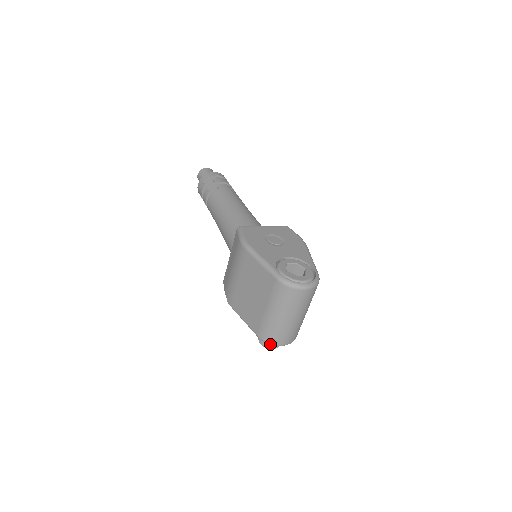
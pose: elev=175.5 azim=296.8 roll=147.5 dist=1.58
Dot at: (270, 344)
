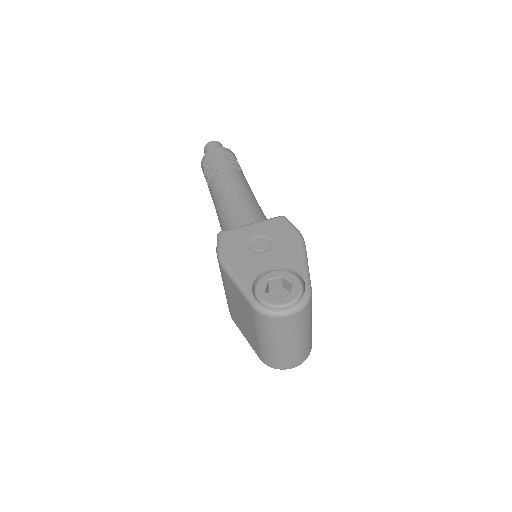
Dot at: occluded
